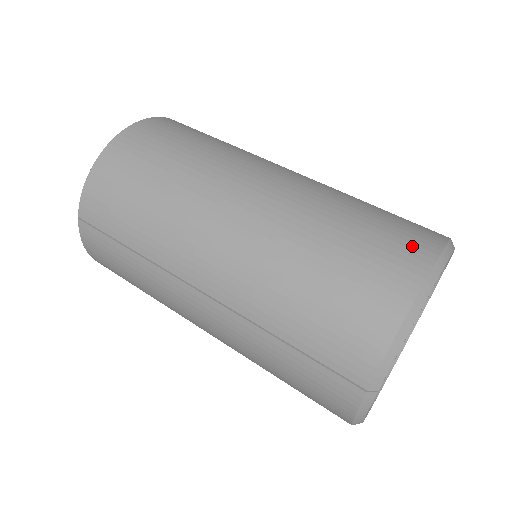
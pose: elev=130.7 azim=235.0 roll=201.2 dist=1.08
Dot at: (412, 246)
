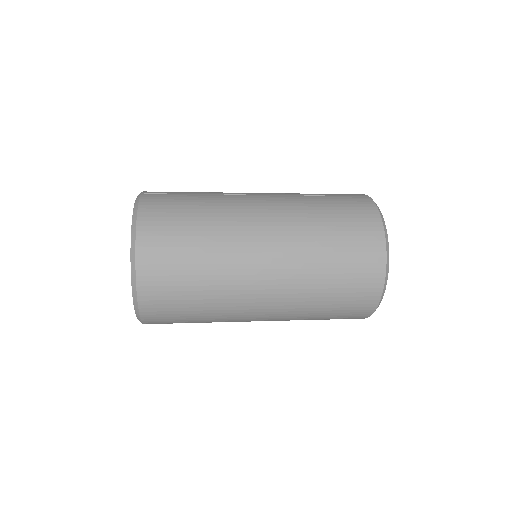
Dot at: occluded
